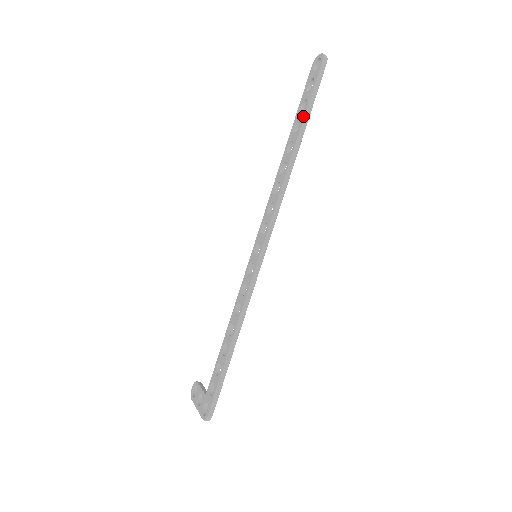
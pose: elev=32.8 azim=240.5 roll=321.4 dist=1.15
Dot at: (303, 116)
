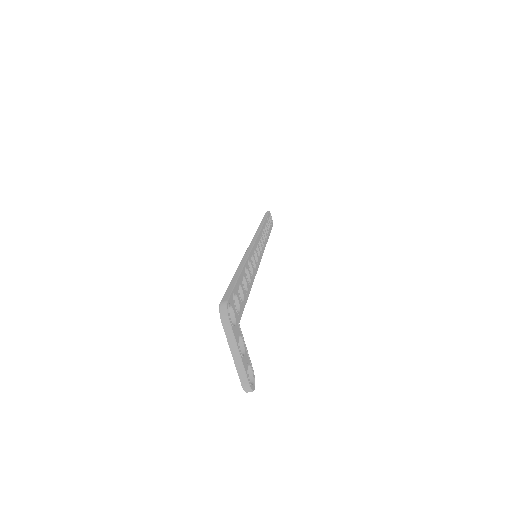
Dot at: occluded
